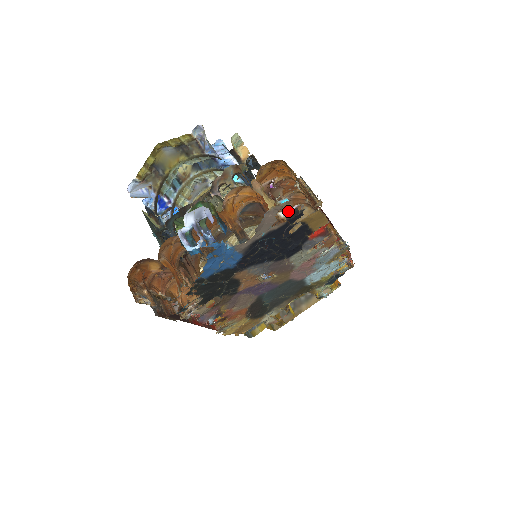
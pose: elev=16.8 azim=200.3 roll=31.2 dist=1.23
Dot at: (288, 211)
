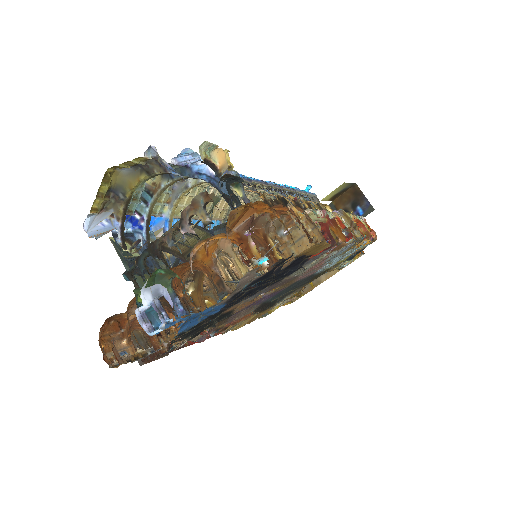
Dot at: (282, 226)
